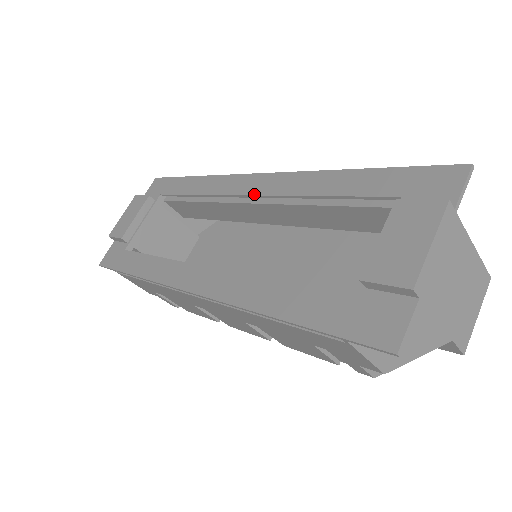
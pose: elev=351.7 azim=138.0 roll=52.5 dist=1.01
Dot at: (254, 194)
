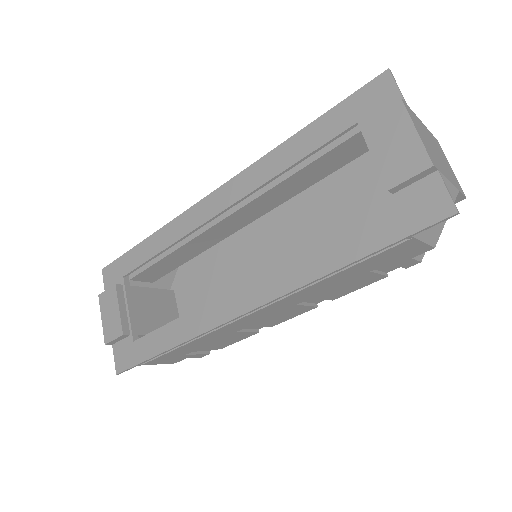
Dot at: (225, 208)
